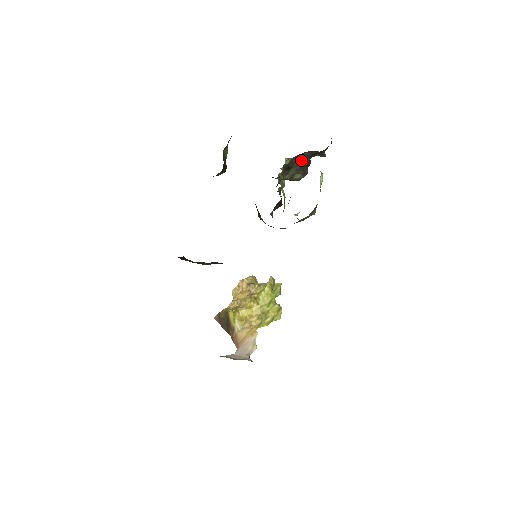
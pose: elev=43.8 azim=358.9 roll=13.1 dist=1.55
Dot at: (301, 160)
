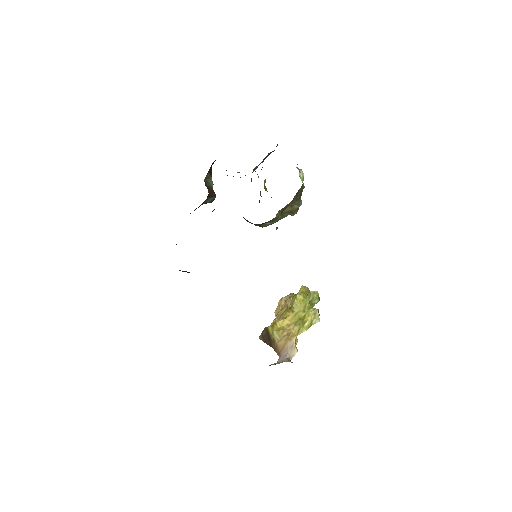
Dot at: (263, 159)
